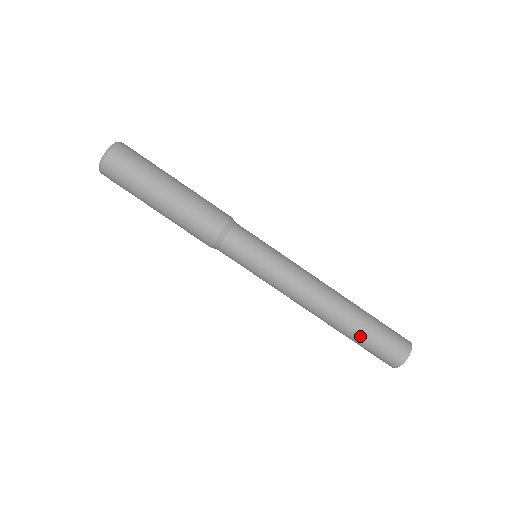
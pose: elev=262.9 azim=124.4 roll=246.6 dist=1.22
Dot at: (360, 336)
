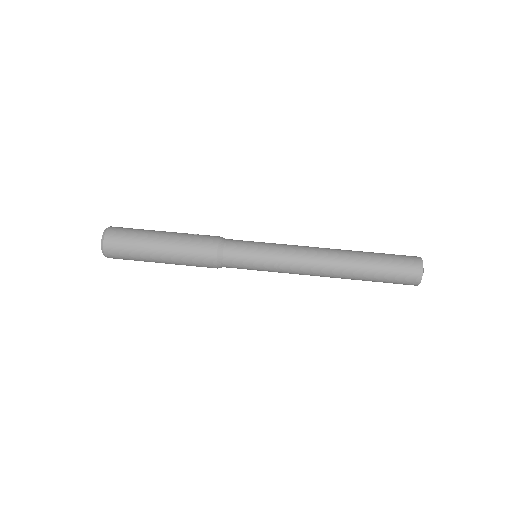
Dot at: (372, 278)
